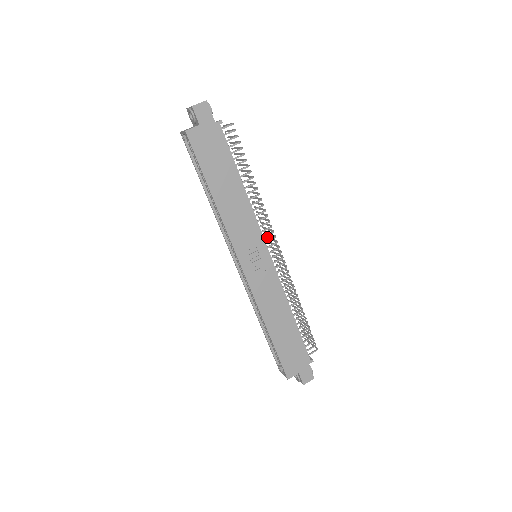
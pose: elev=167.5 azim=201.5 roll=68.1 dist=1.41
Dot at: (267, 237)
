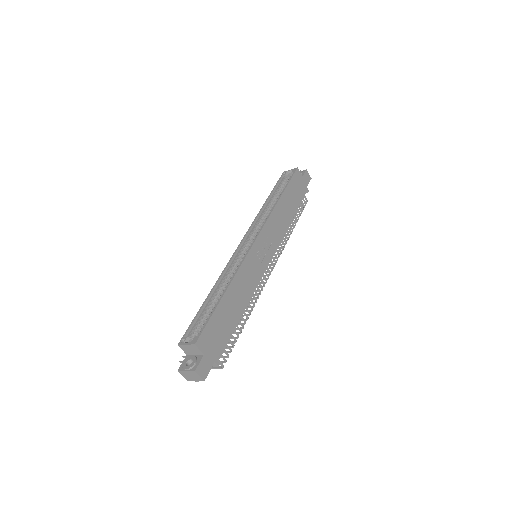
Dot at: occluded
